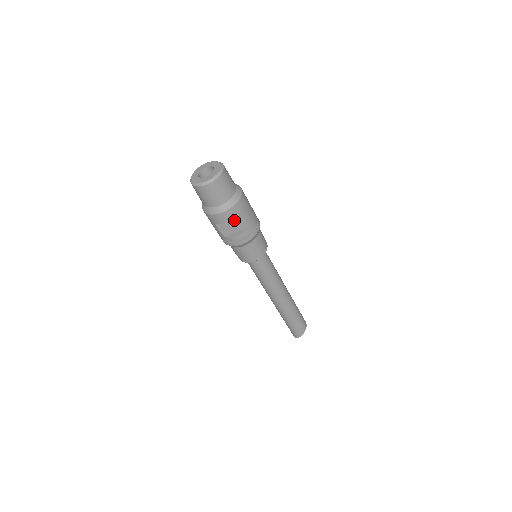
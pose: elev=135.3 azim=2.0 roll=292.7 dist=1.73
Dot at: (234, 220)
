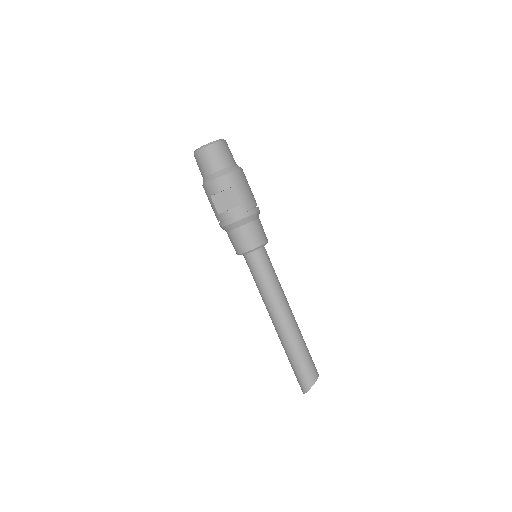
Dot at: (228, 192)
